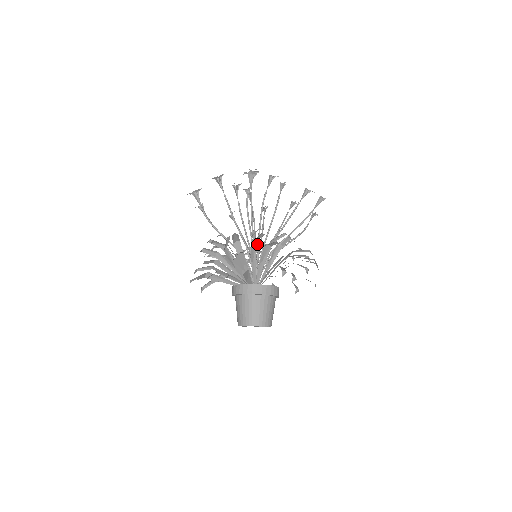
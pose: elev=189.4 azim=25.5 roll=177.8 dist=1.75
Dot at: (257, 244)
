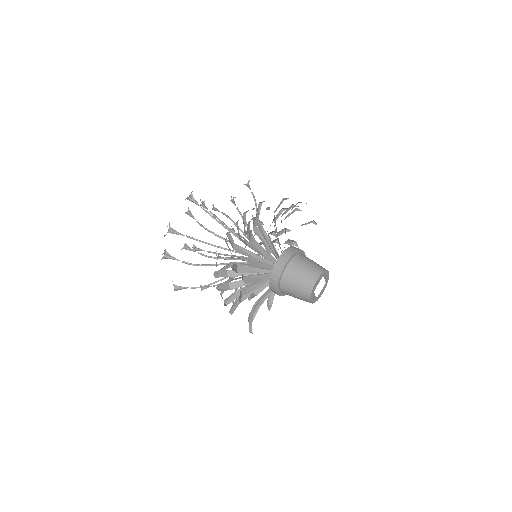
Dot at: occluded
